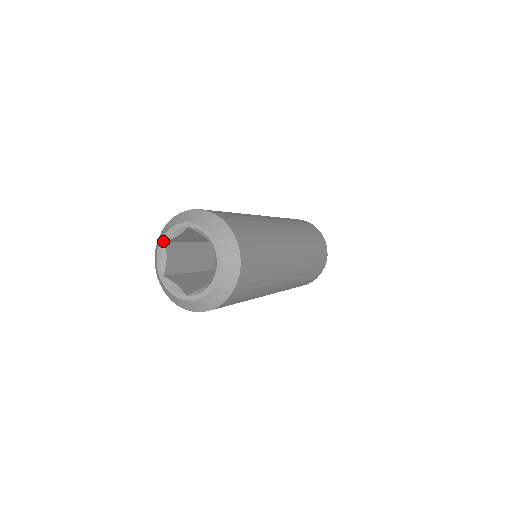
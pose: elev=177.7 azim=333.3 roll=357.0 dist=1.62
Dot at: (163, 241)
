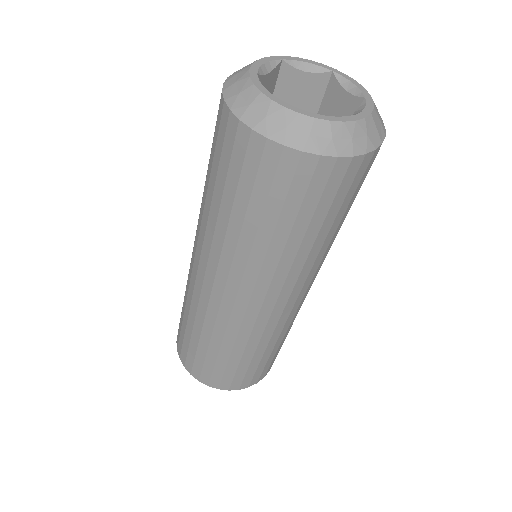
Dot at: (281, 57)
